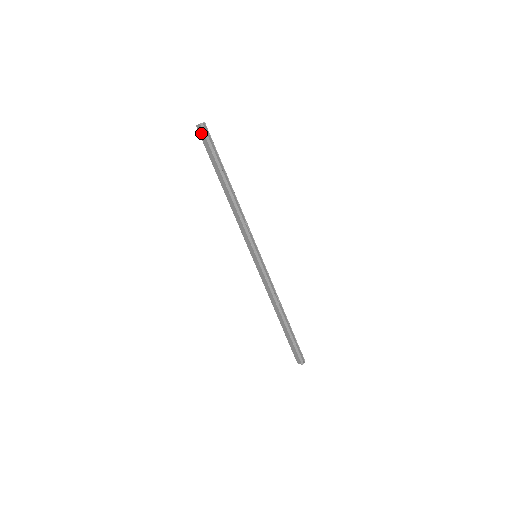
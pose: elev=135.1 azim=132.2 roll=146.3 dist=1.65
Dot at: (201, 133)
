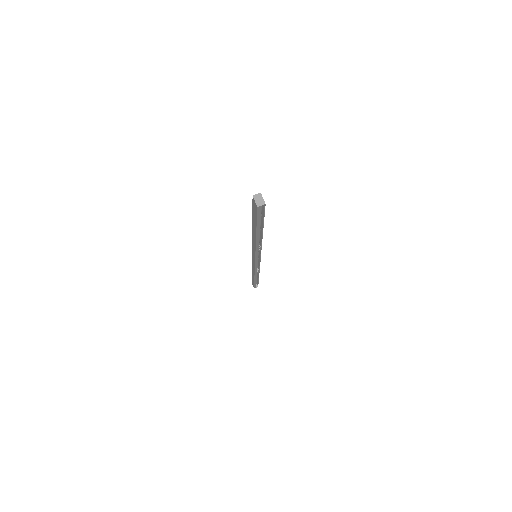
Dot at: (254, 205)
